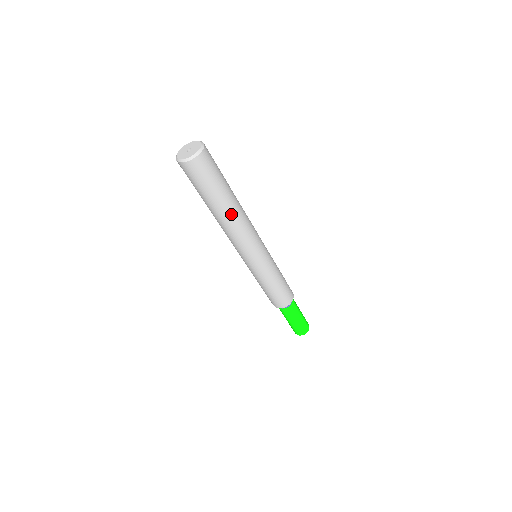
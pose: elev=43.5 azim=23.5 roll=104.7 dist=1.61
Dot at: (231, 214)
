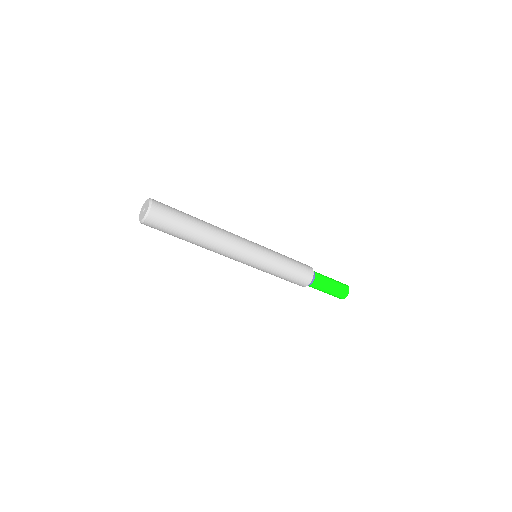
Dot at: (204, 242)
